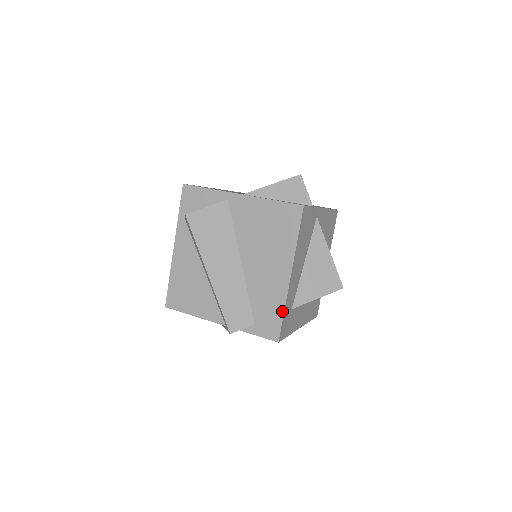
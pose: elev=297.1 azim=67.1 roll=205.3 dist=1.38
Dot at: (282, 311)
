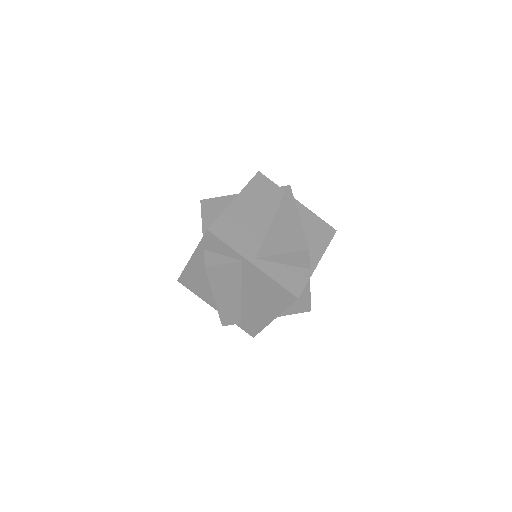
Dot at: (261, 329)
